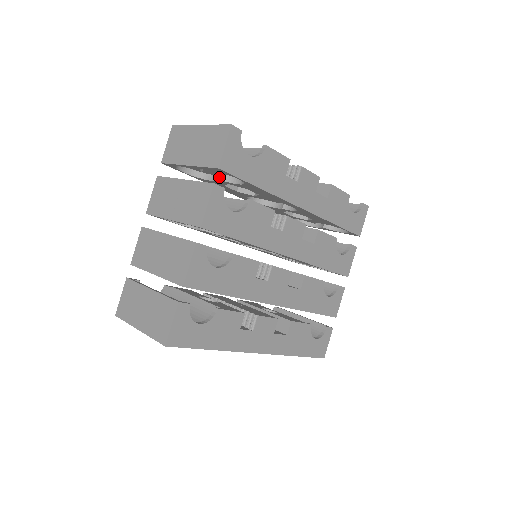
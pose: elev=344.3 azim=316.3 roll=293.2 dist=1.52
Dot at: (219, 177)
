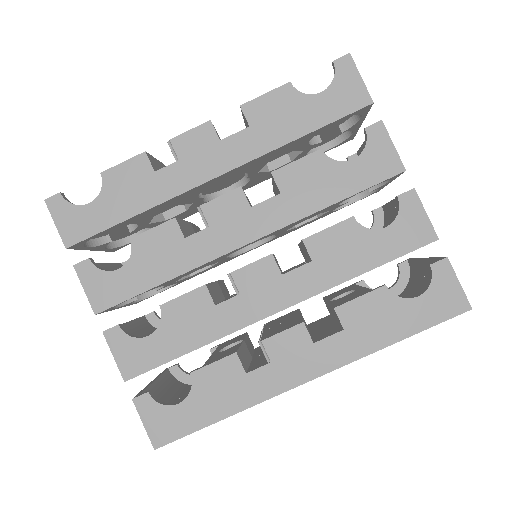
Dot at: (132, 229)
